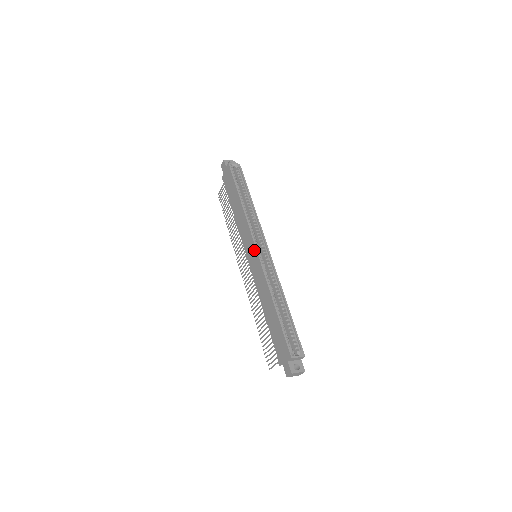
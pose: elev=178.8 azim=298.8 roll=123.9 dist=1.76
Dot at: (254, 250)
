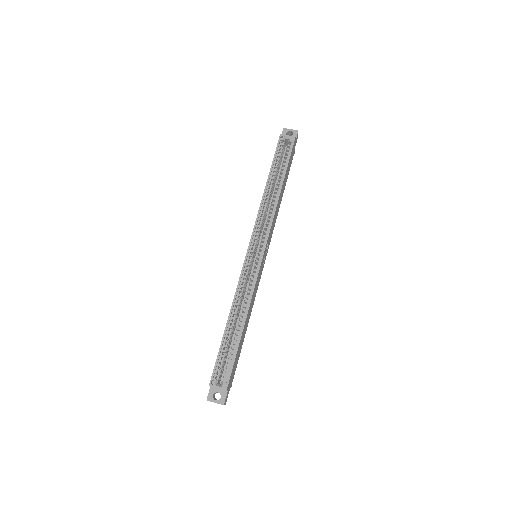
Dot at: (248, 250)
